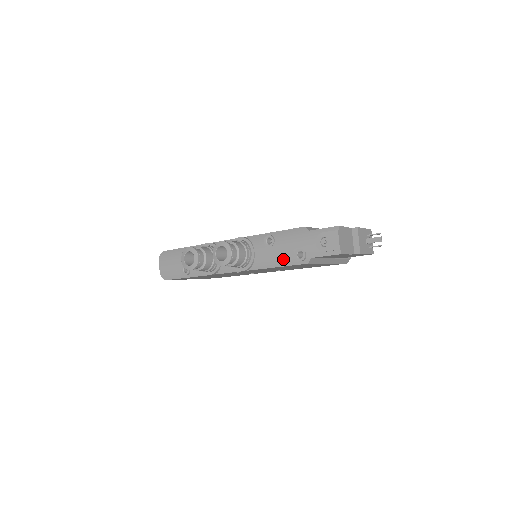
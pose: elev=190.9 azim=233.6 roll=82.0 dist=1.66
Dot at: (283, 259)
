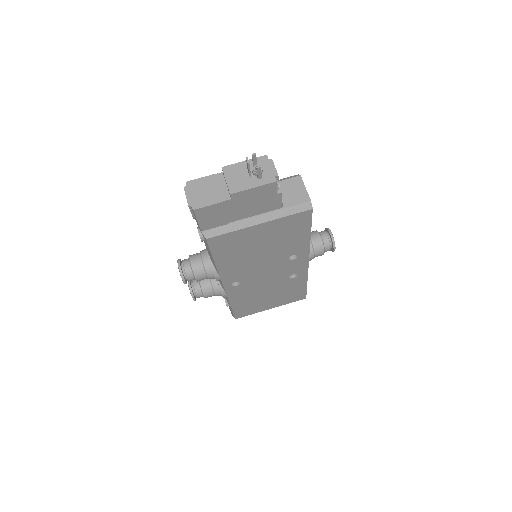
Dot at: (207, 248)
